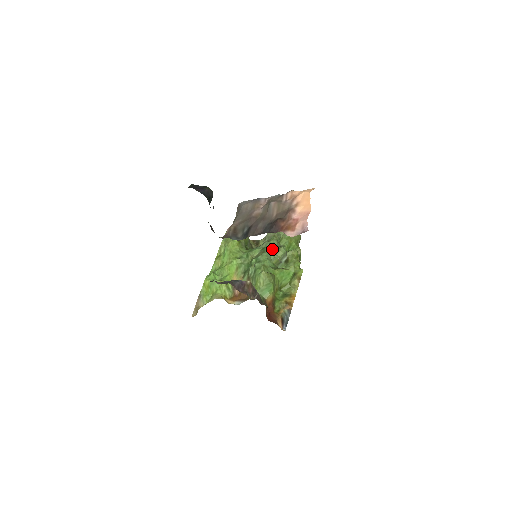
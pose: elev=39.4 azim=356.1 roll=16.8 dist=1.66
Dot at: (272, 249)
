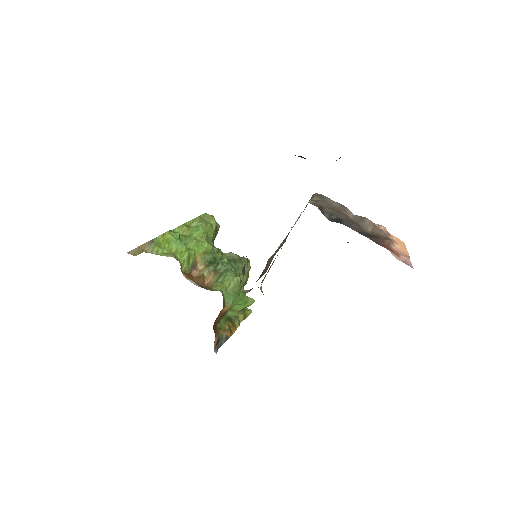
Dot at: occluded
